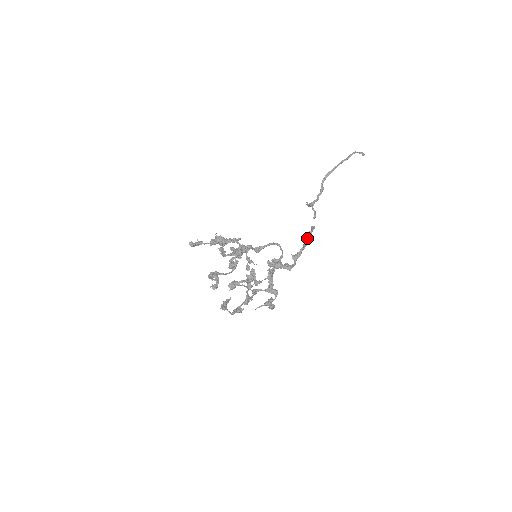
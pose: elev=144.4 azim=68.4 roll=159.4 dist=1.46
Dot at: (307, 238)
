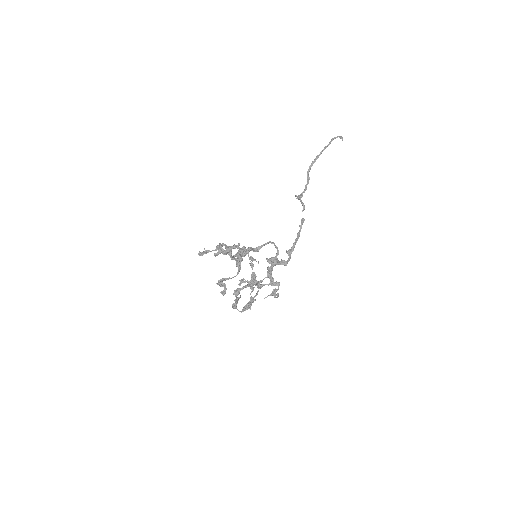
Dot at: (298, 232)
